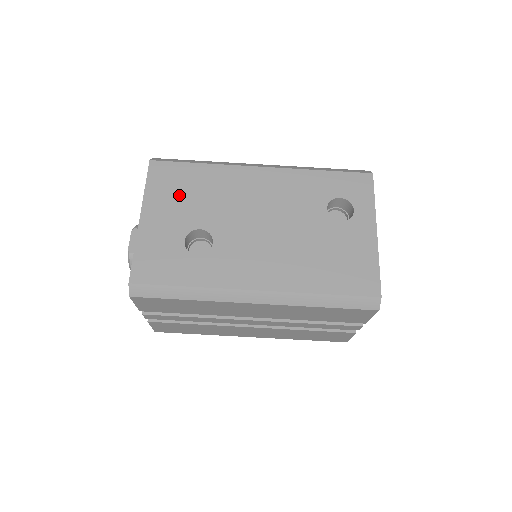
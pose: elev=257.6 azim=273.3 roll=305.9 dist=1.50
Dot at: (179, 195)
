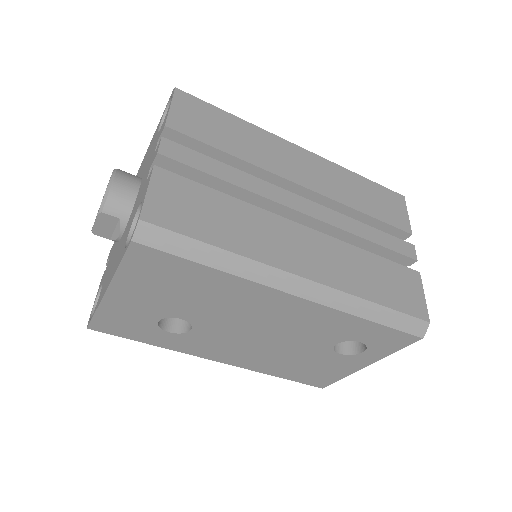
Dot at: (166, 288)
